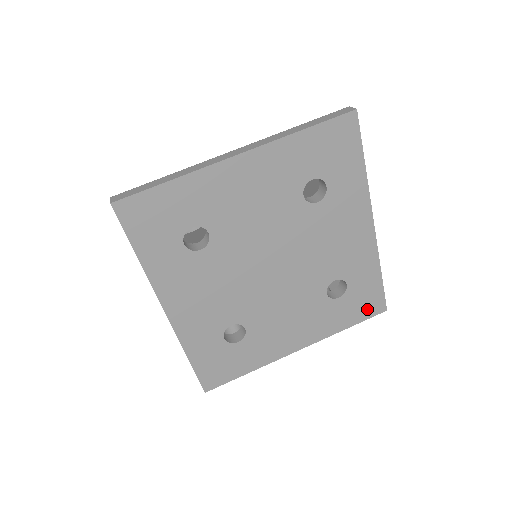
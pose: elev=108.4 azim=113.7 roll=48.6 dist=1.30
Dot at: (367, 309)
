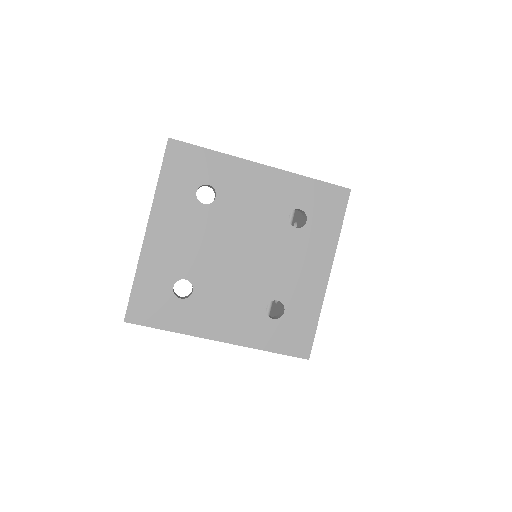
Dot at: (336, 204)
